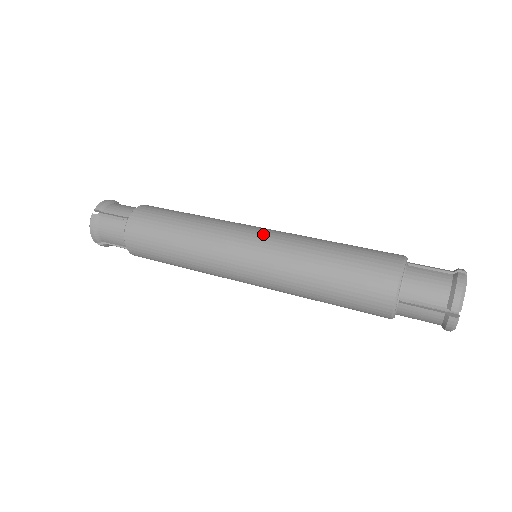
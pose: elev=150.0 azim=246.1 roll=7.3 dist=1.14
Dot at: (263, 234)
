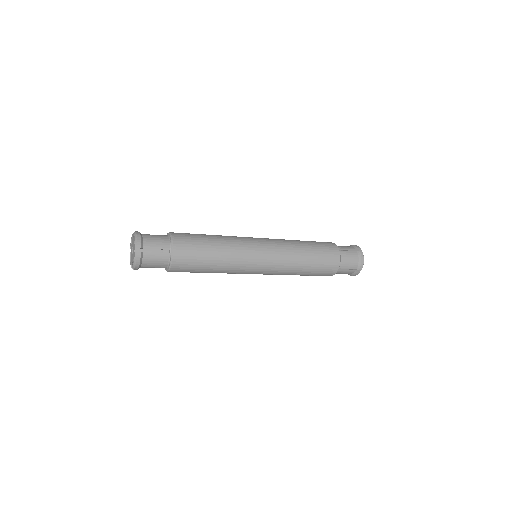
Dot at: (269, 247)
